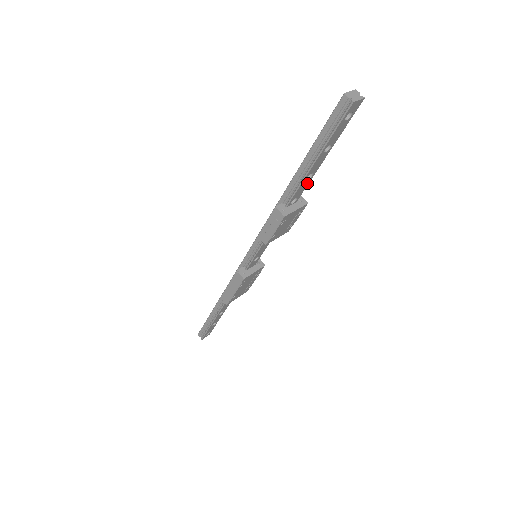
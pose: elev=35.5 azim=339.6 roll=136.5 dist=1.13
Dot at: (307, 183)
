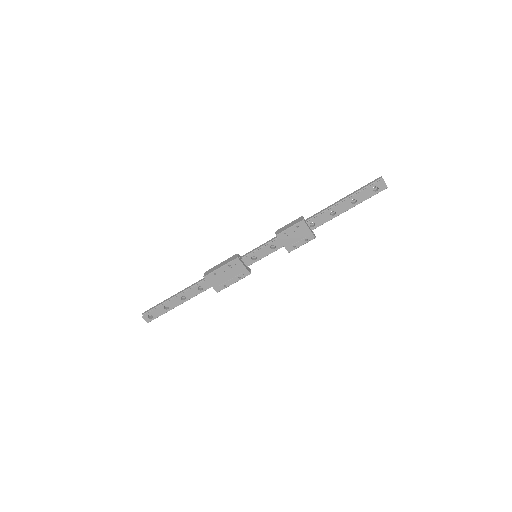
Dot at: (327, 219)
